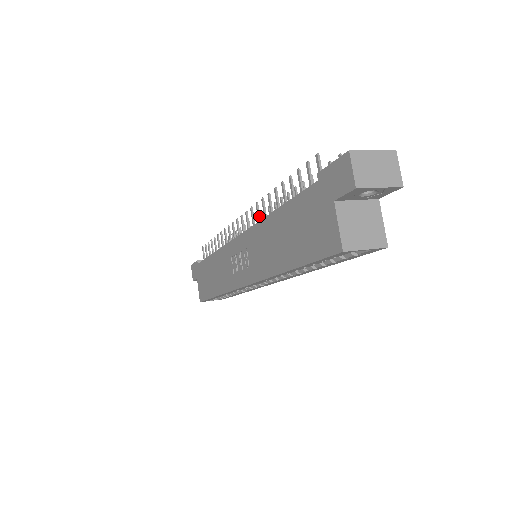
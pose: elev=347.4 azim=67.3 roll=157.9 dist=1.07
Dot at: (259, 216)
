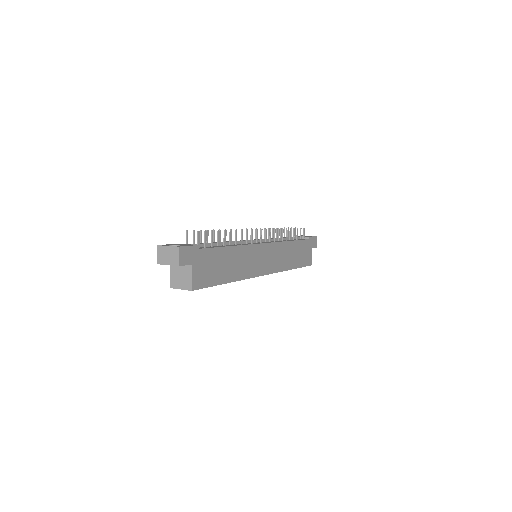
Dot at: occluded
